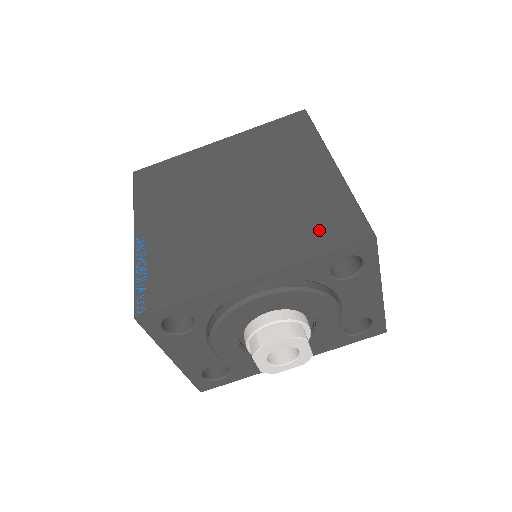
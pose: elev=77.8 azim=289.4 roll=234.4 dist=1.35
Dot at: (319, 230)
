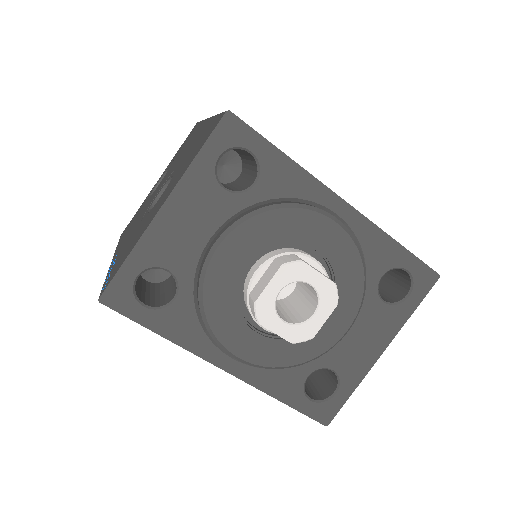
Dot at: occluded
